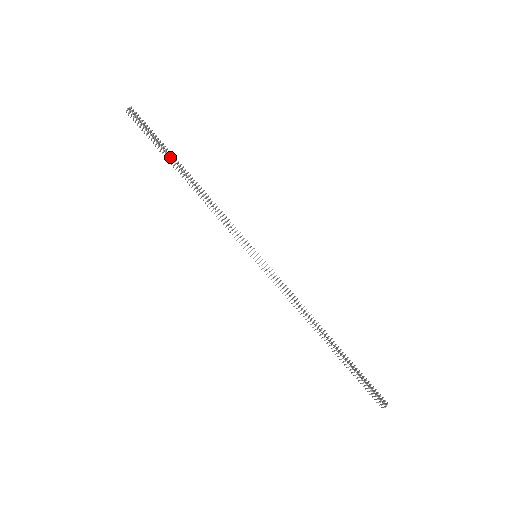
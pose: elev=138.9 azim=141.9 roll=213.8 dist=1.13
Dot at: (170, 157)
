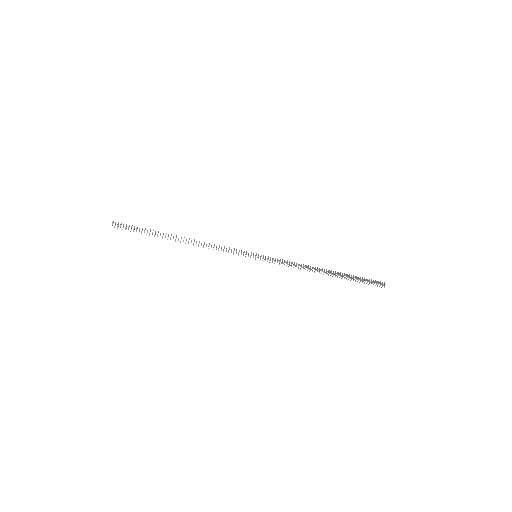
Dot at: occluded
